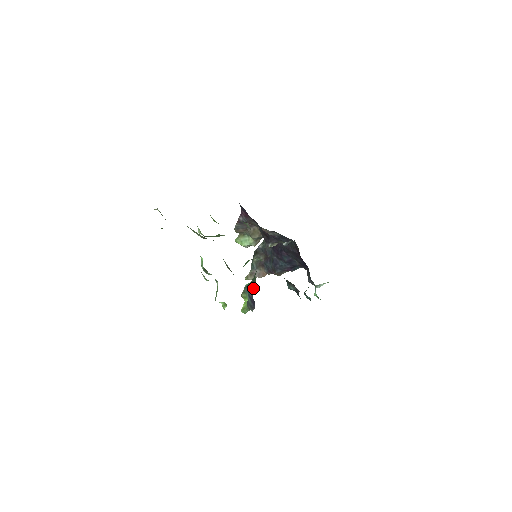
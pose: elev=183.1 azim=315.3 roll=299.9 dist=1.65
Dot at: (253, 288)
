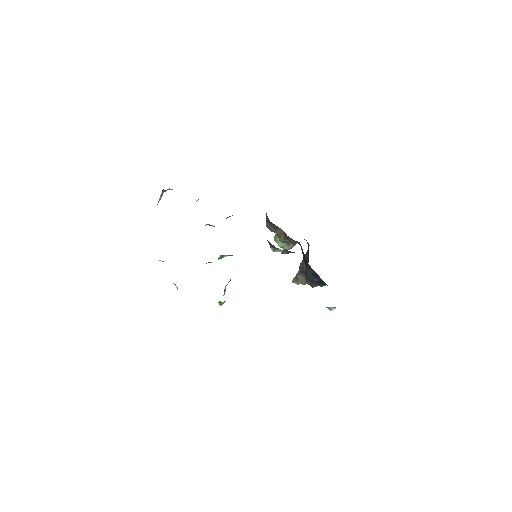
Dot at: occluded
